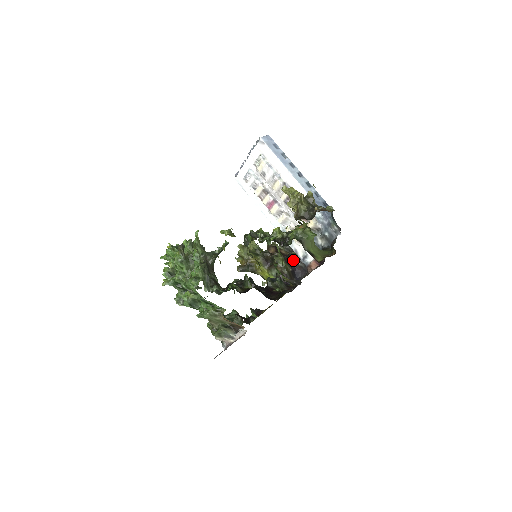
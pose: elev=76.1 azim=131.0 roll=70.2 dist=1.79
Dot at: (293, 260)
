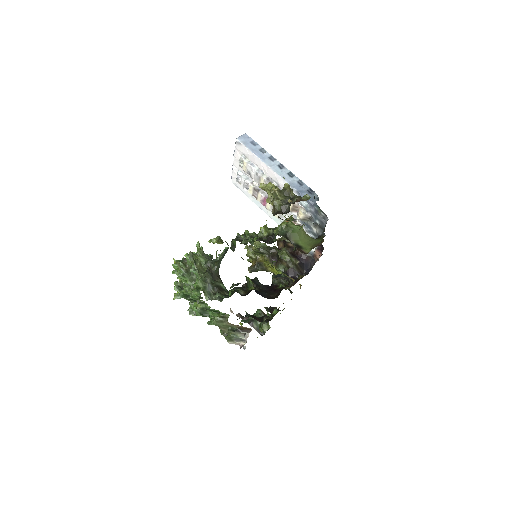
Dot at: (300, 252)
